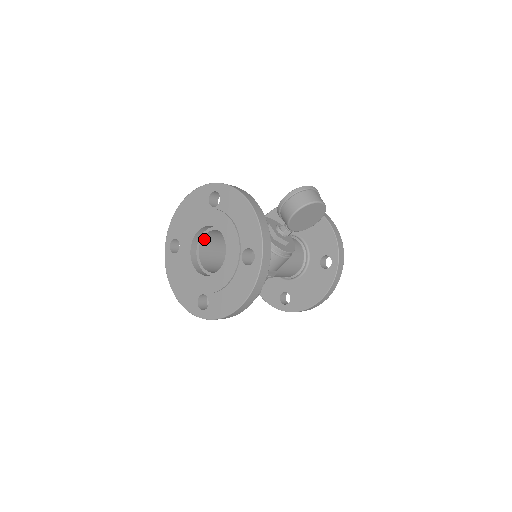
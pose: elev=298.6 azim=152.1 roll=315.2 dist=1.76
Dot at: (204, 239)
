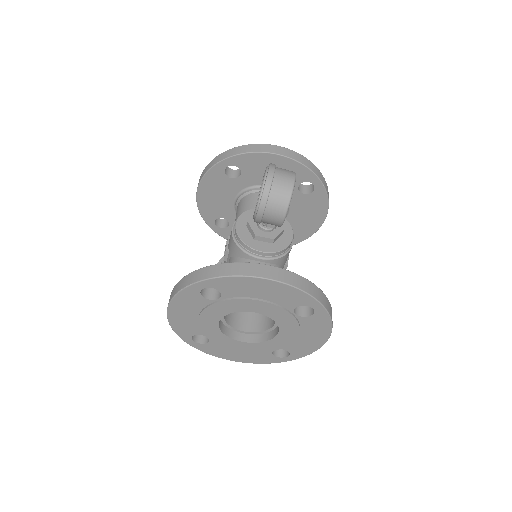
Dot at: occluded
